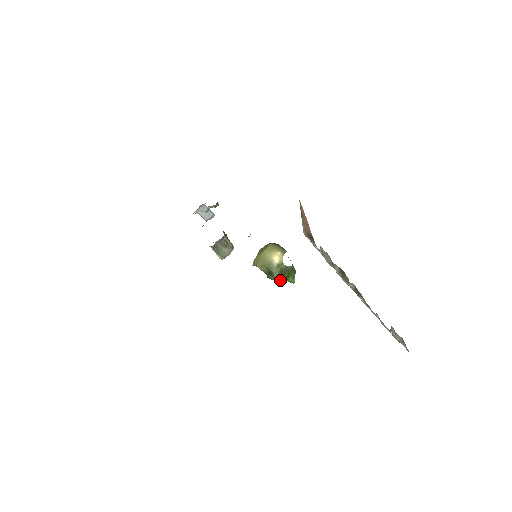
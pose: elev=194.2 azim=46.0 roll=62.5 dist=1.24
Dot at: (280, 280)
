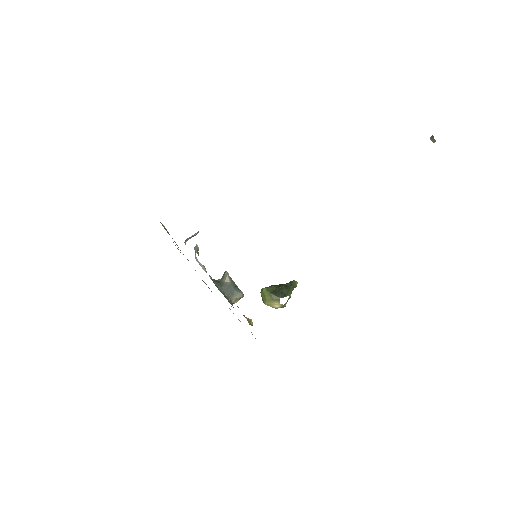
Dot at: occluded
